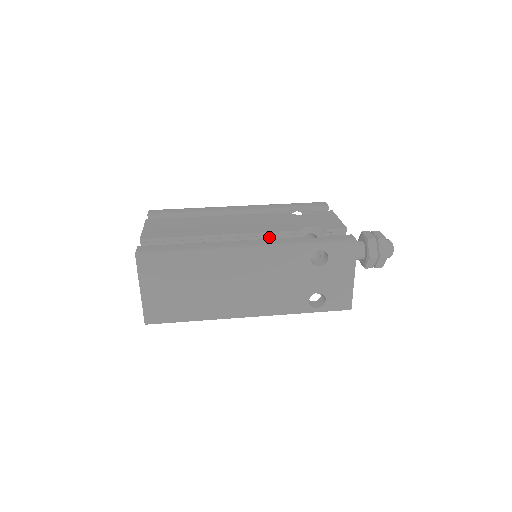
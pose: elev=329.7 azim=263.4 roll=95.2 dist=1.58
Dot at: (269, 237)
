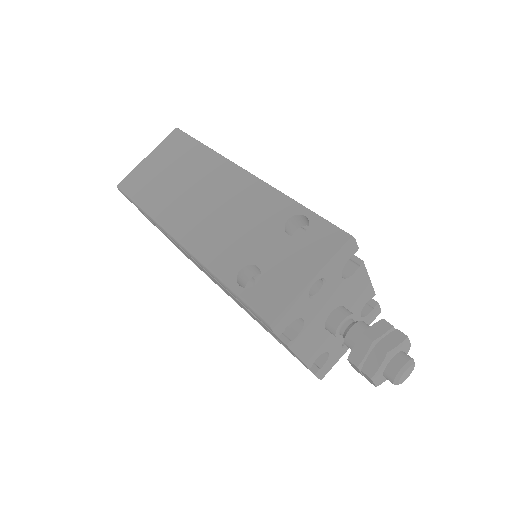
Dot at: occluded
